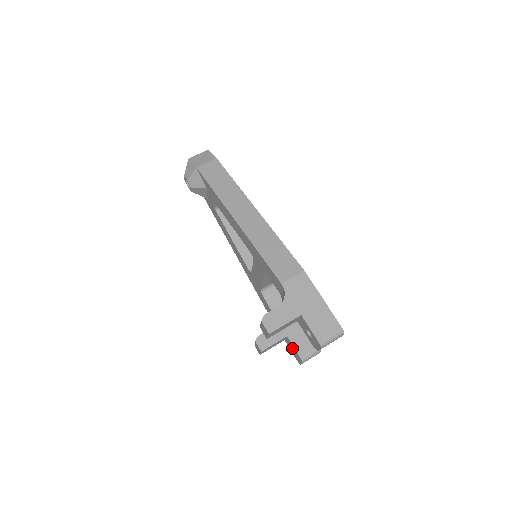
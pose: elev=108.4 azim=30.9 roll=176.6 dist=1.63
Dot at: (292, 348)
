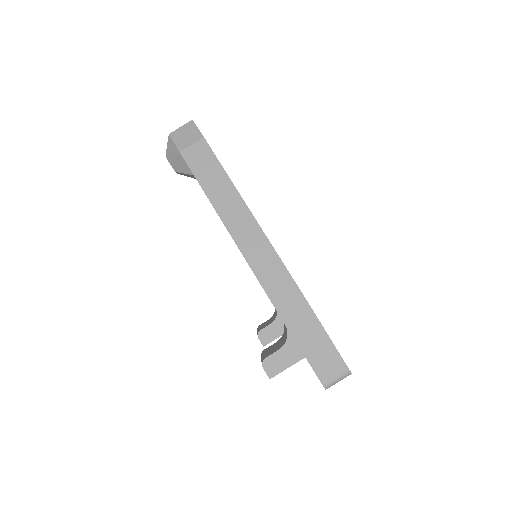
Dot at: occluded
